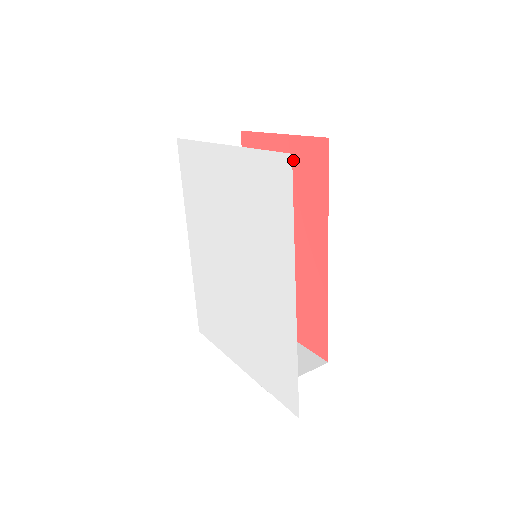
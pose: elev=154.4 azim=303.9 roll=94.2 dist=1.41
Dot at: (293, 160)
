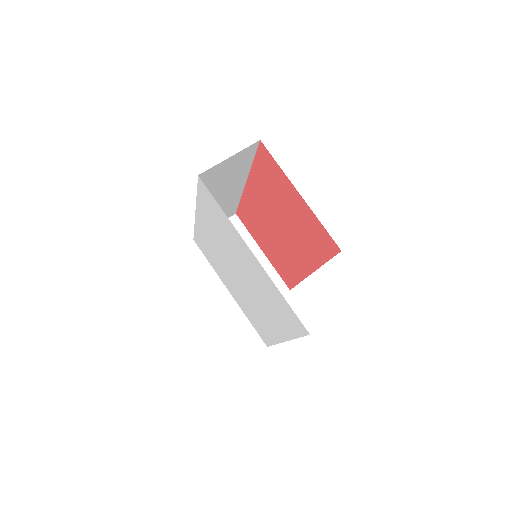
Dot at: (306, 219)
